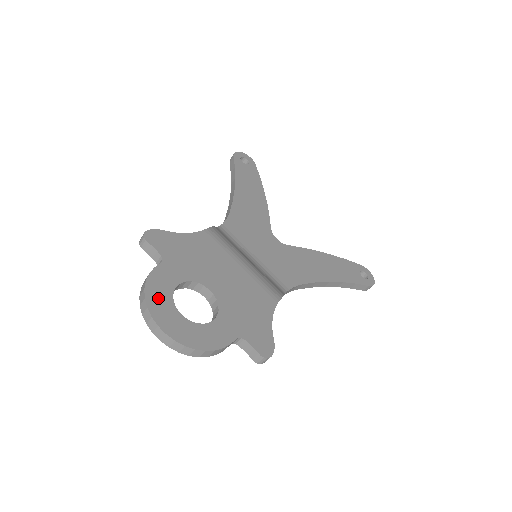
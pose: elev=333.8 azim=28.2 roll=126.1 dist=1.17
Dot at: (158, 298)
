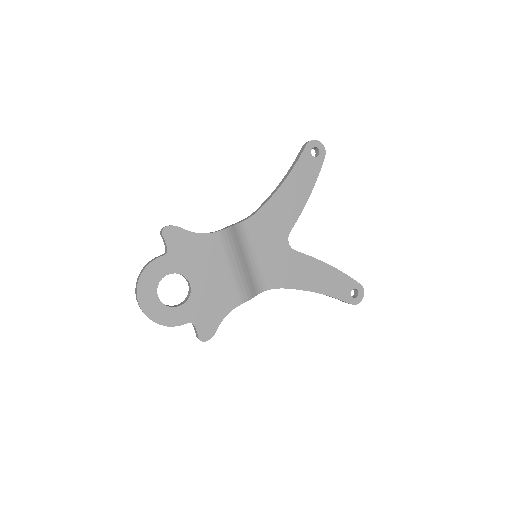
Dot at: (148, 281)
